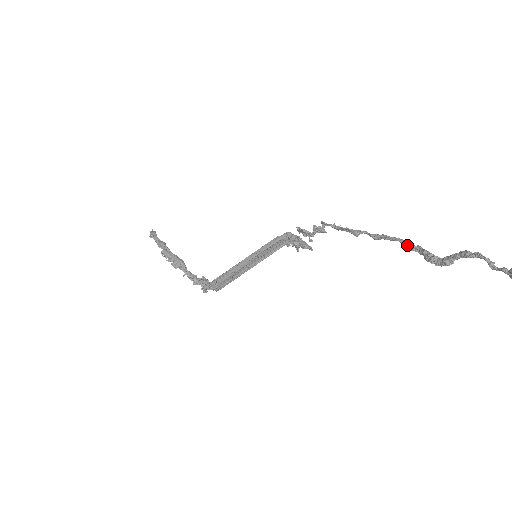
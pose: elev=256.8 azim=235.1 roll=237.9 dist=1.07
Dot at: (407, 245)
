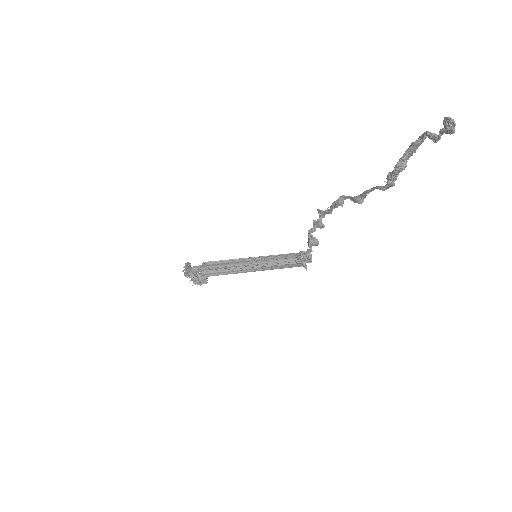
Dot at: (378, 186)
